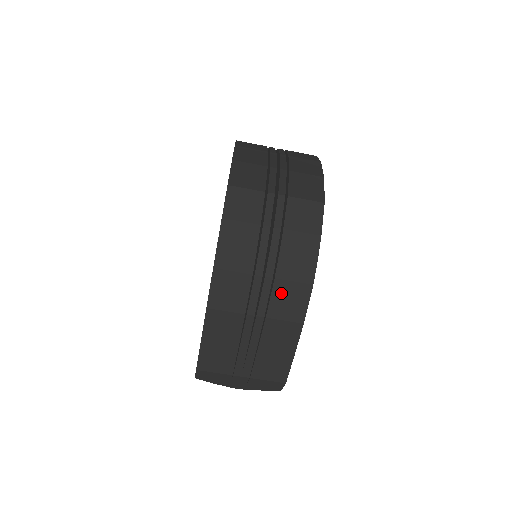
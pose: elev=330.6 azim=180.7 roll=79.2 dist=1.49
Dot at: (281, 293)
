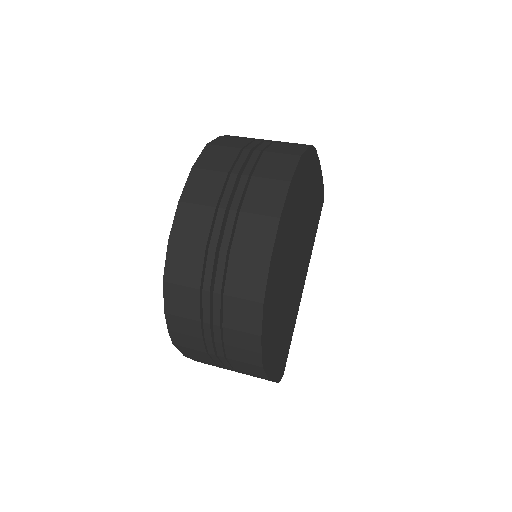
Dot at: (237, 364)
